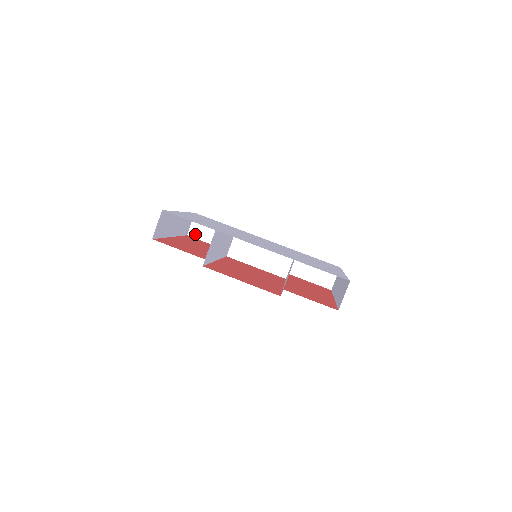
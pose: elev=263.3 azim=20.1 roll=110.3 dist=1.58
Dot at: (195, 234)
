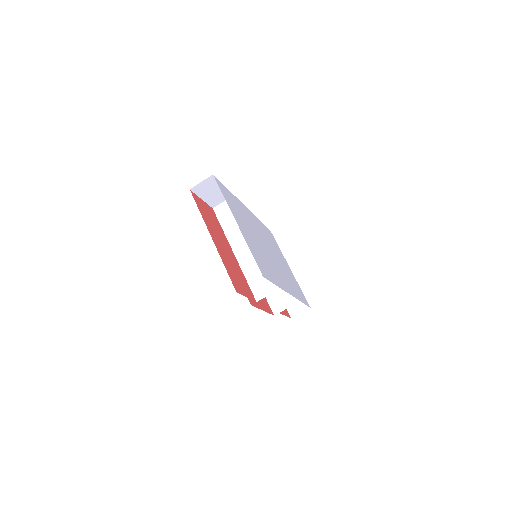
Dot at: (198, 190)
